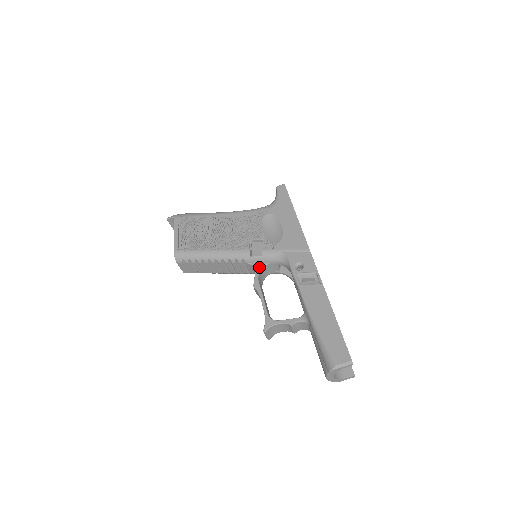
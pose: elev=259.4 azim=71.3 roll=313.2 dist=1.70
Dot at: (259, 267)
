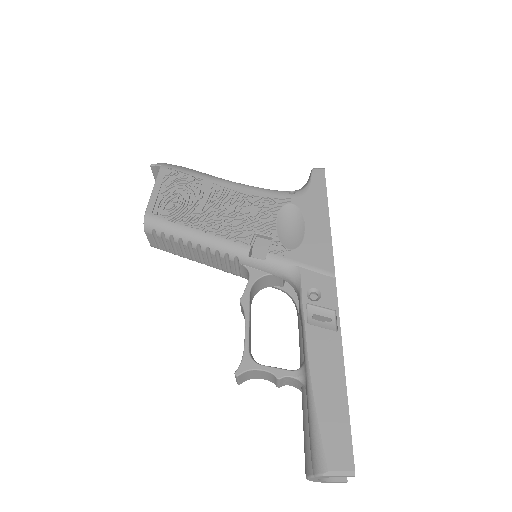
Dot at: (256, 275)
